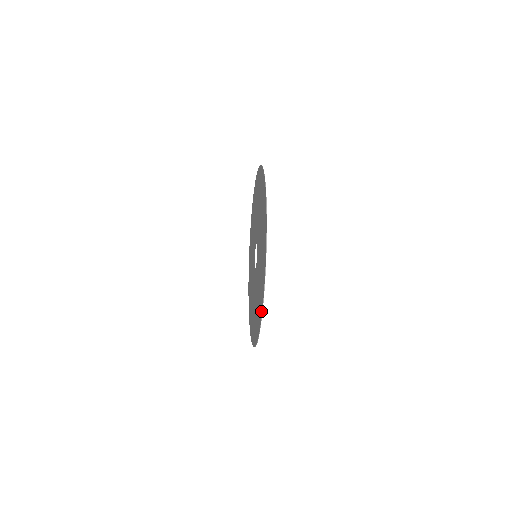
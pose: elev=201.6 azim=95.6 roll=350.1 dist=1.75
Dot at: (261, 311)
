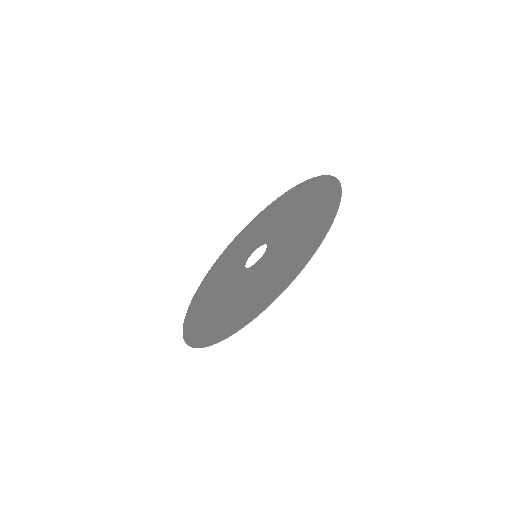
Dot at: (318, 242)
